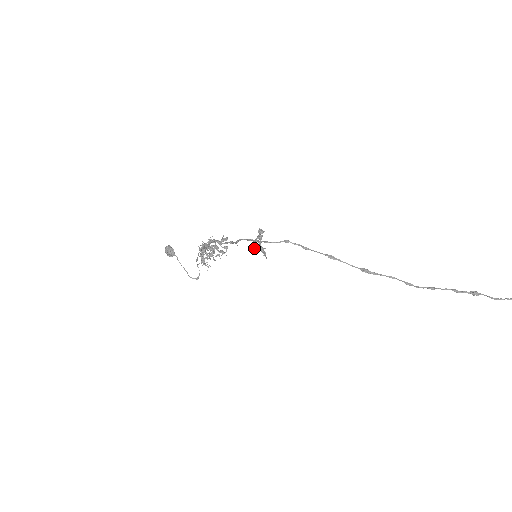
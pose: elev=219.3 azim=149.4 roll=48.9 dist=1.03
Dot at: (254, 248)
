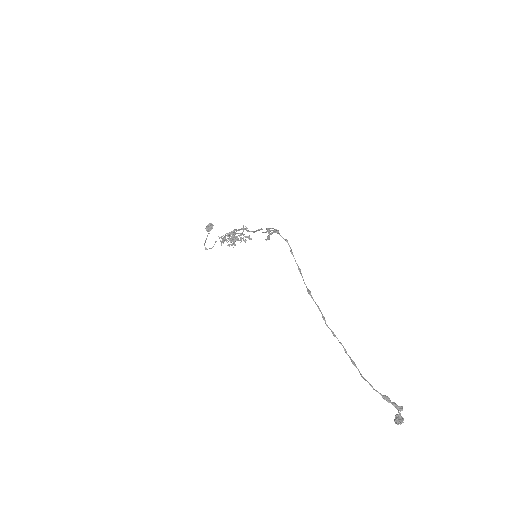
Dot at: (266, 231)
